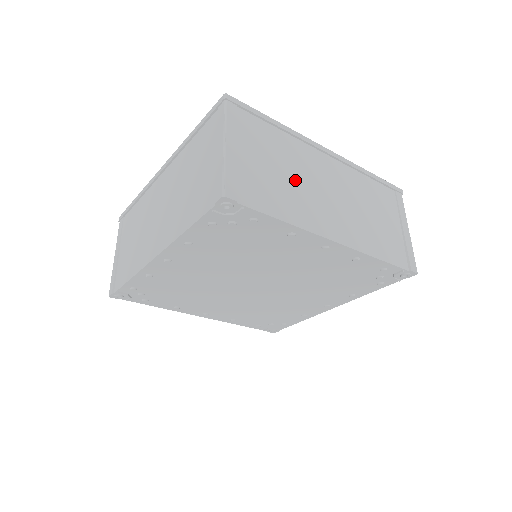
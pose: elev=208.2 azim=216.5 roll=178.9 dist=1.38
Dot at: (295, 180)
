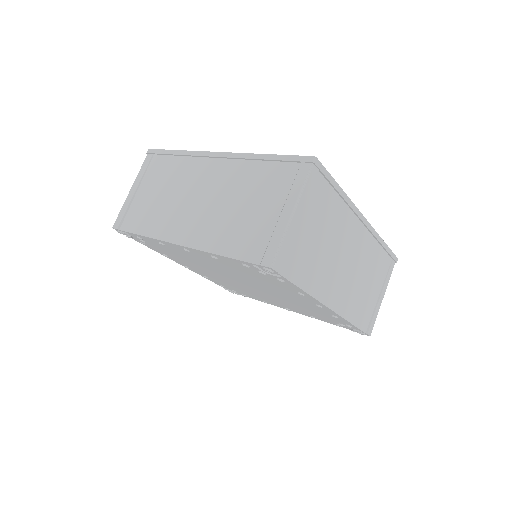
Dot at: (328, 249)
